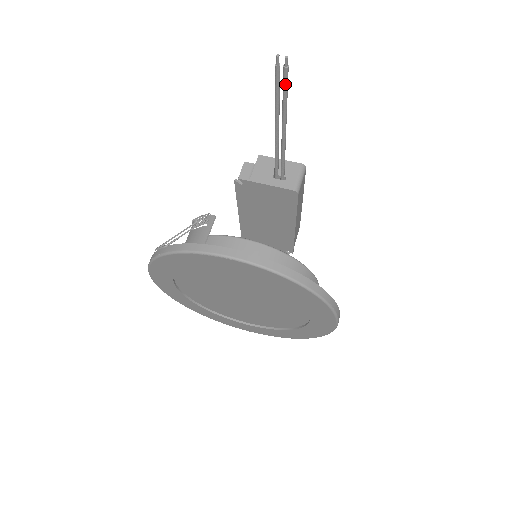
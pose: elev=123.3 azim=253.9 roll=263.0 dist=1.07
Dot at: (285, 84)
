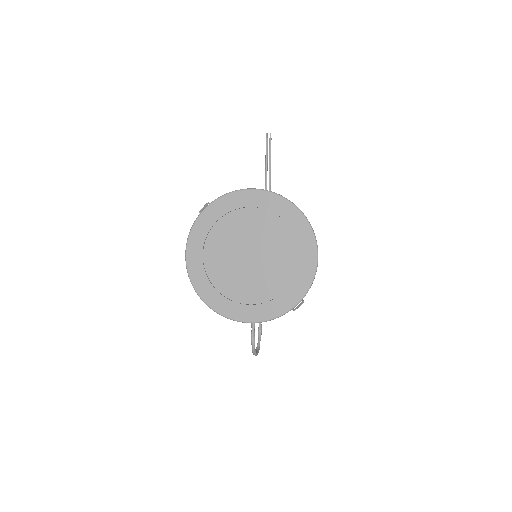
Dot at: (270, 146)
